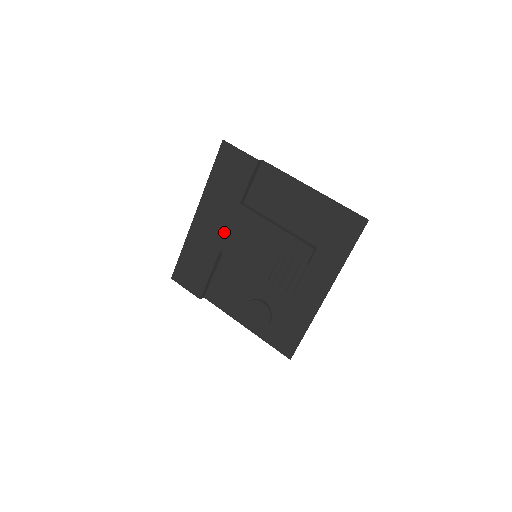
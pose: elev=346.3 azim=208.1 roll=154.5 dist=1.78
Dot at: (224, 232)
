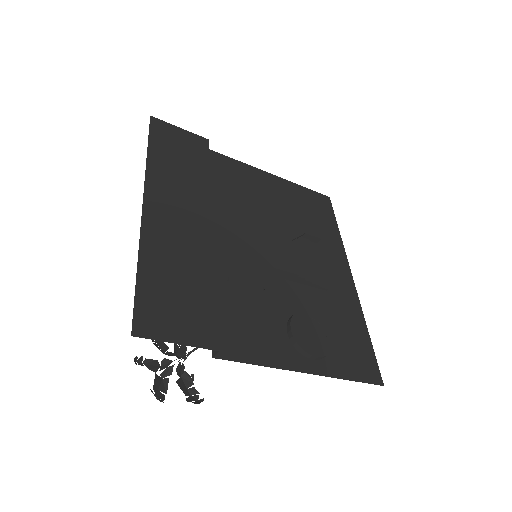
Dot at: (206, 221)
